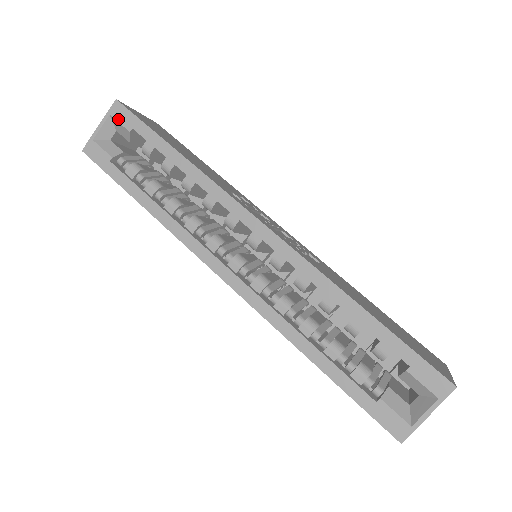
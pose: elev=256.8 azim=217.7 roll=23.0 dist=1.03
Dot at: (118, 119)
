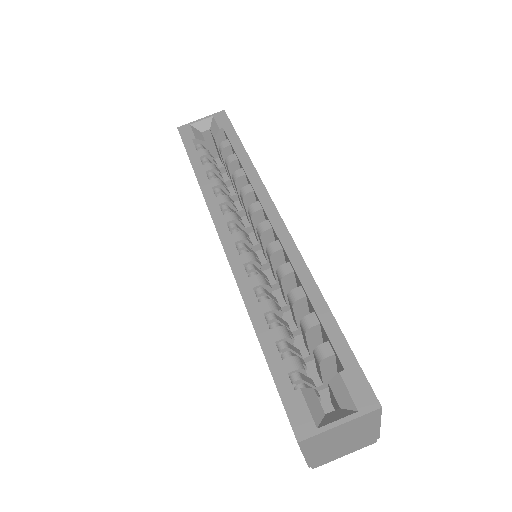
Dot at: (217, 120)
